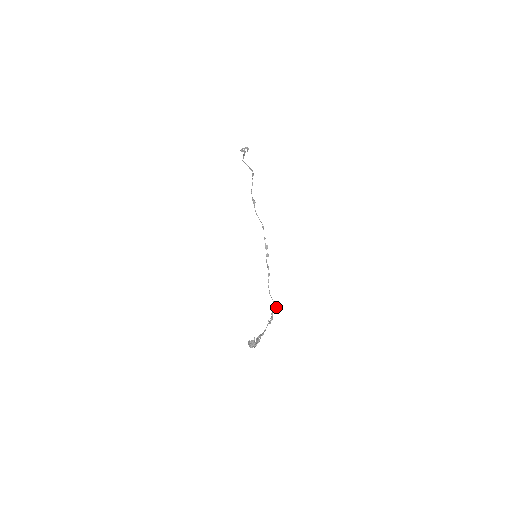
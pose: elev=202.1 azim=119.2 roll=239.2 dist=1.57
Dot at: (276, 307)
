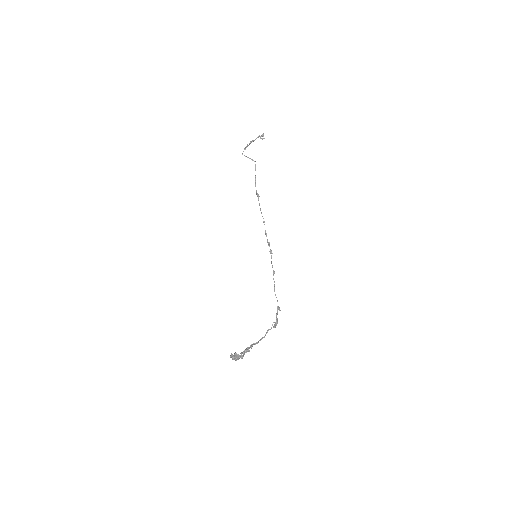
Dot at: (279, 309)
